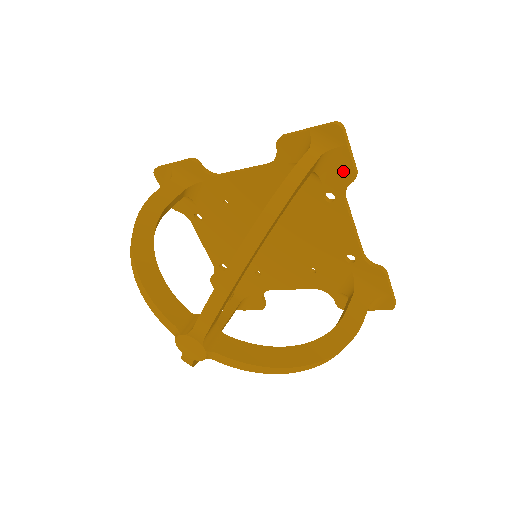
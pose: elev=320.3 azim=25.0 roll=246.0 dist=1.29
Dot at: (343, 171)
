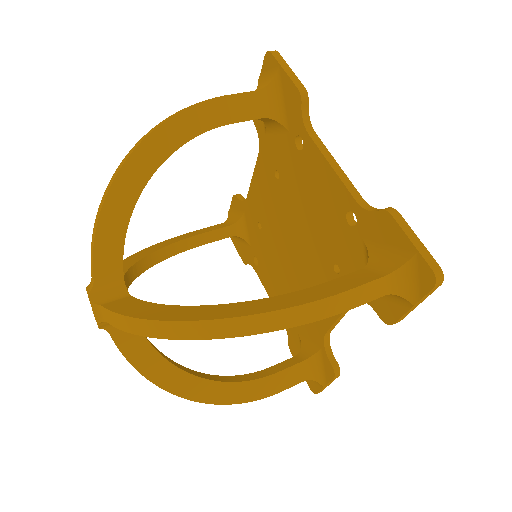
Dot at: (291, 98)
